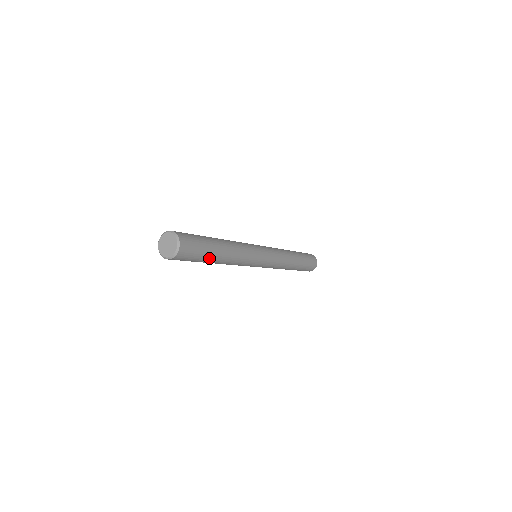
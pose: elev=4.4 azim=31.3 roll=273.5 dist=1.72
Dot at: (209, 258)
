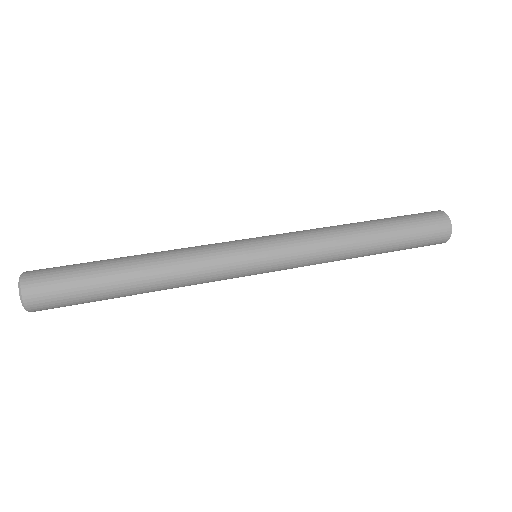
Dot at: (108, 297)
